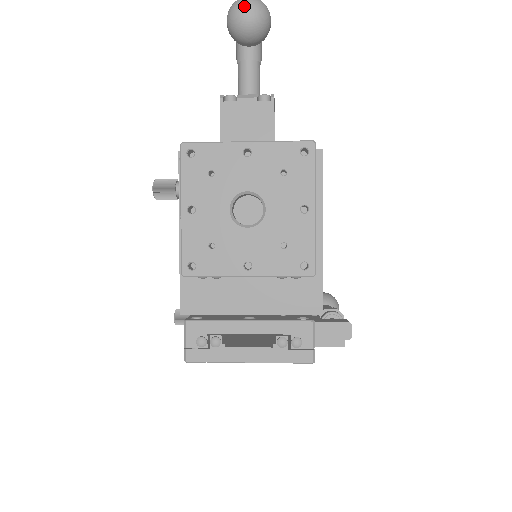
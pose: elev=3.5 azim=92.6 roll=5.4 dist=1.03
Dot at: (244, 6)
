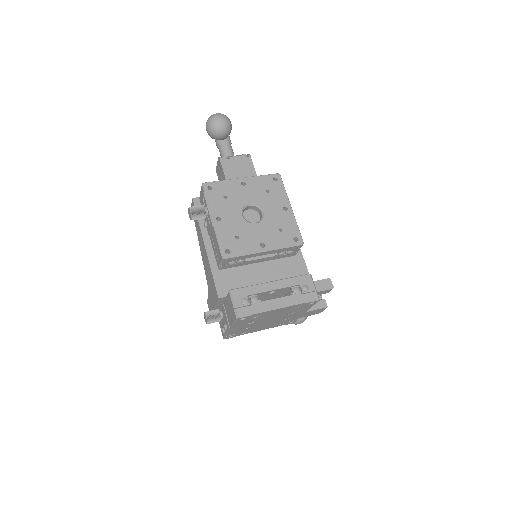
Dot at: (218, 116)
